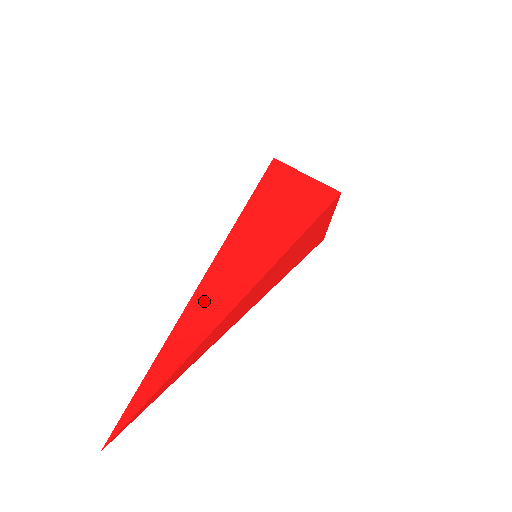
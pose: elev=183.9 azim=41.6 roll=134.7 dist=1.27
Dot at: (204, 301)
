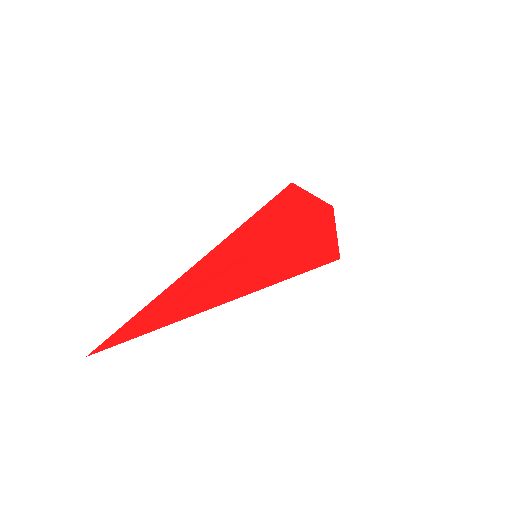
Dot at: (192, 276)
